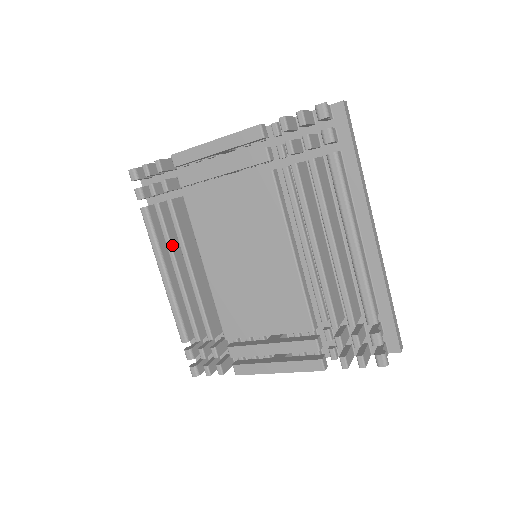
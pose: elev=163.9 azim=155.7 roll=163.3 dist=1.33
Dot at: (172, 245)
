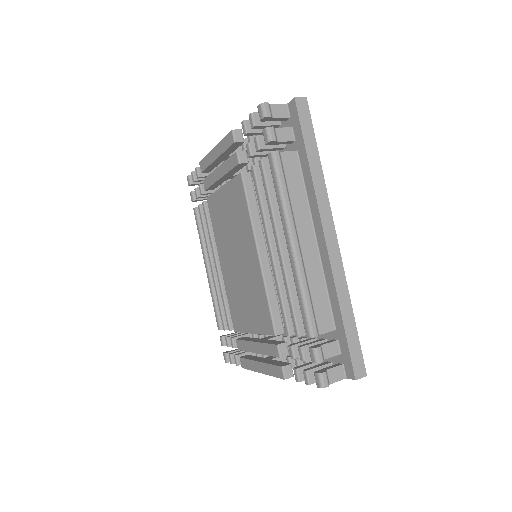
Dot at: (208, 241)
